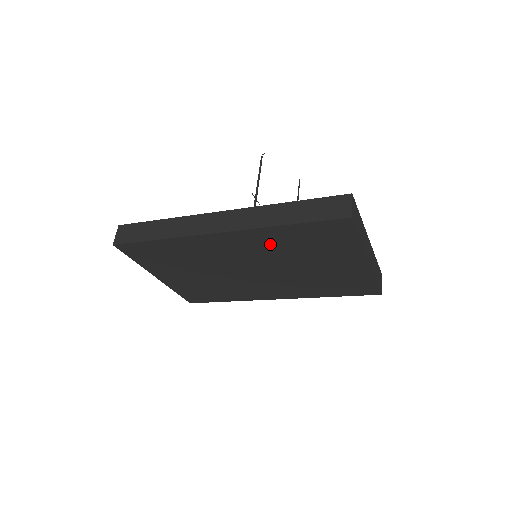
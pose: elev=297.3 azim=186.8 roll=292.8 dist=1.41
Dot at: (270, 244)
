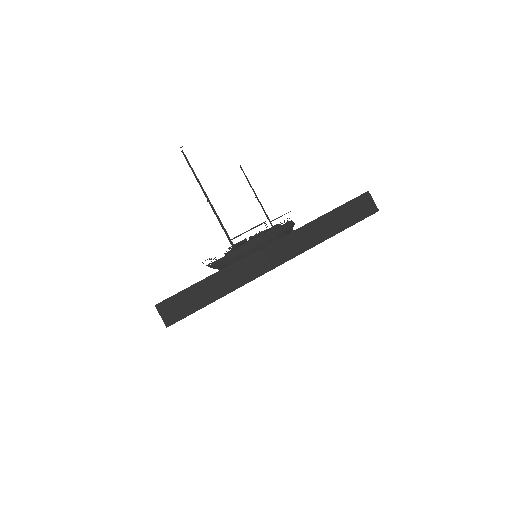
Dot at: occluded
